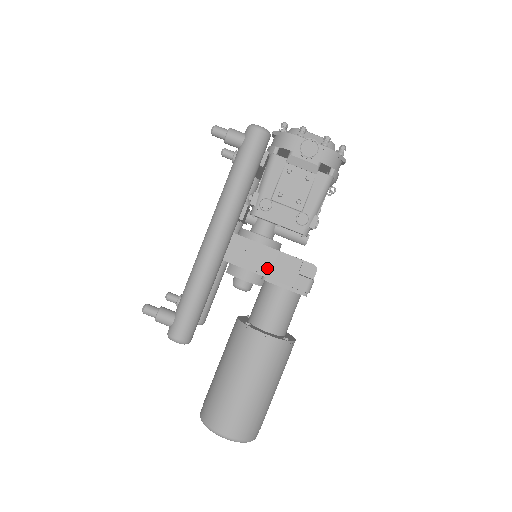
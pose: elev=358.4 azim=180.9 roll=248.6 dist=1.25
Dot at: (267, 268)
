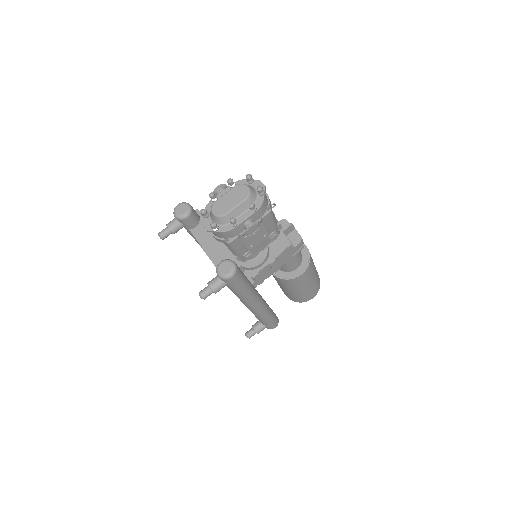
Dot at: (278, 267)
